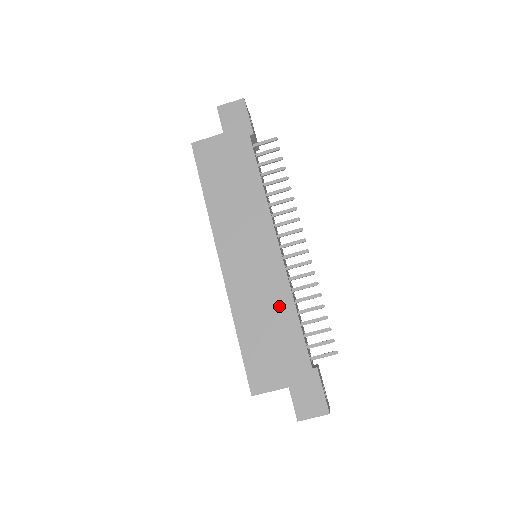
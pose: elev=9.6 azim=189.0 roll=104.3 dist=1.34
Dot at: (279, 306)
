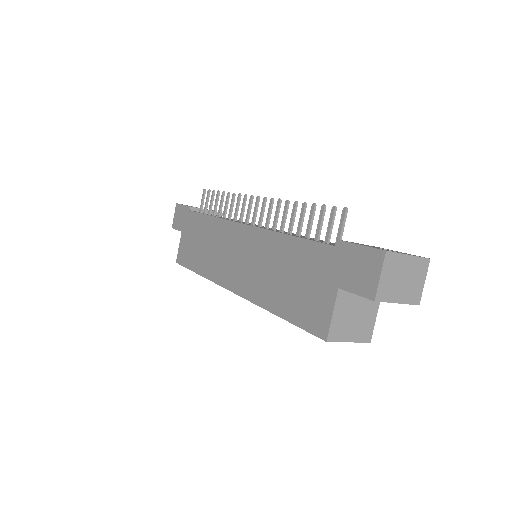
Dot at: (276, 252)
